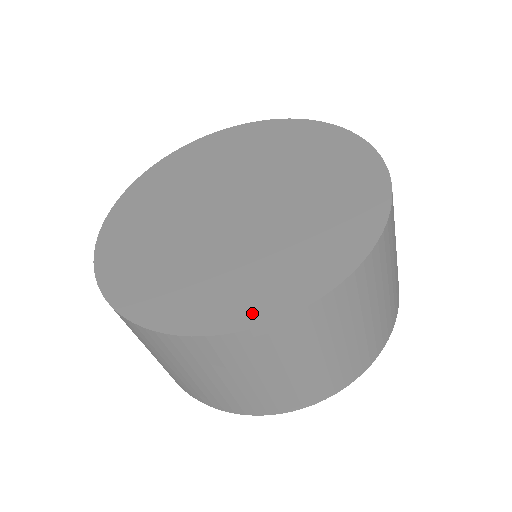
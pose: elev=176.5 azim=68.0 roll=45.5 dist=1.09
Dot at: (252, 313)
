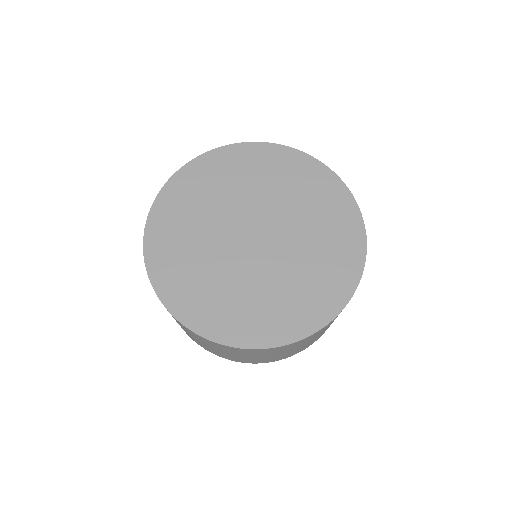
Dot at: (300, 328)
